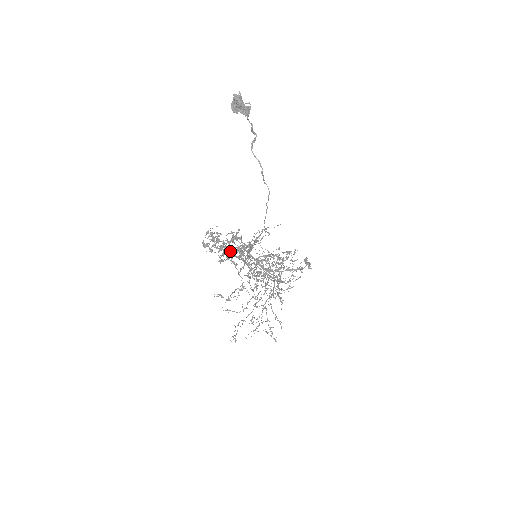
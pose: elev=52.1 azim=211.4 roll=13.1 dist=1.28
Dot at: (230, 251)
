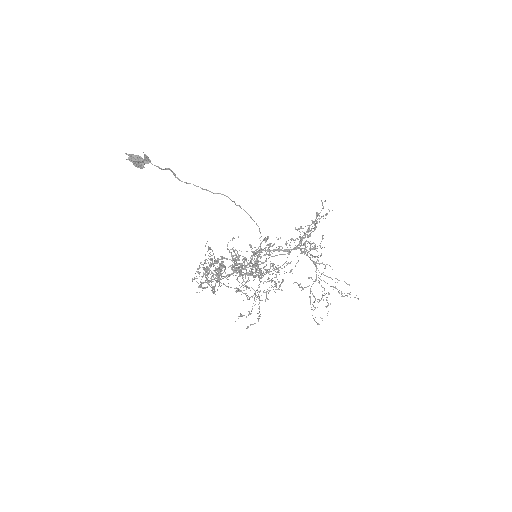
Dot at: (211, 281)
